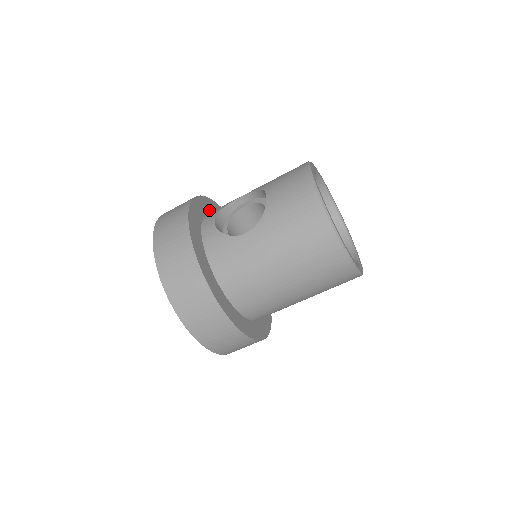
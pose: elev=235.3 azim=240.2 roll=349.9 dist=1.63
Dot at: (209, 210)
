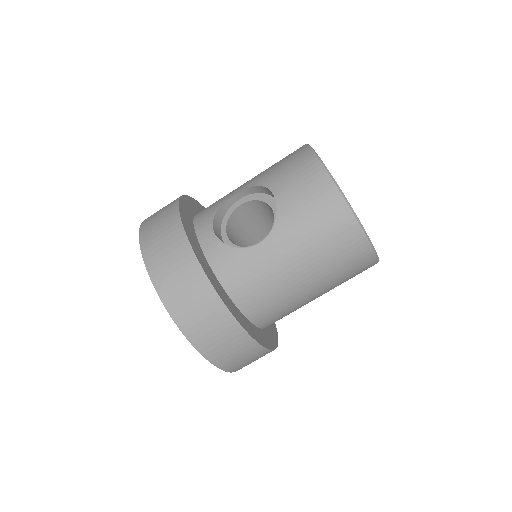
Dot at: (192, 211)
